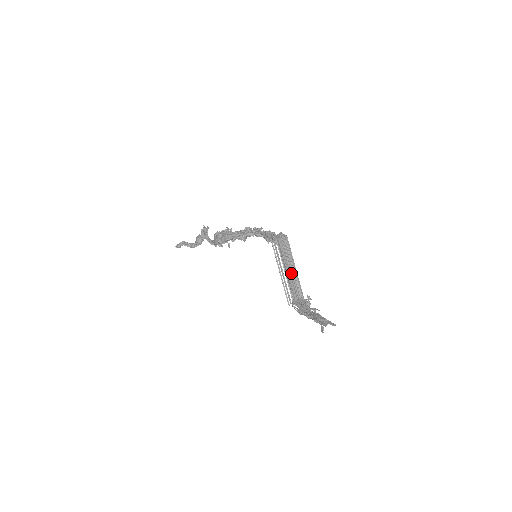
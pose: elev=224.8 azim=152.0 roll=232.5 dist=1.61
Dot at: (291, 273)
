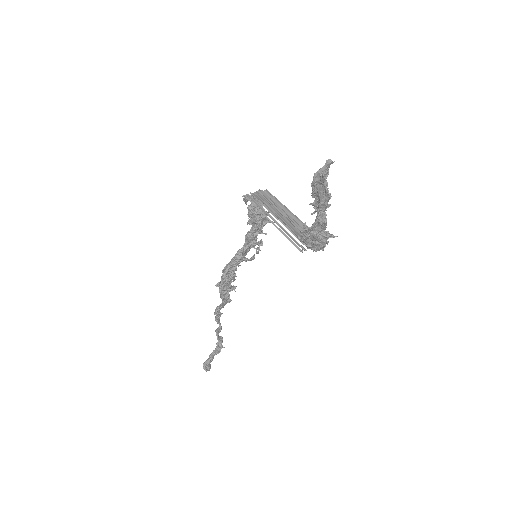
Dot at: (288, 219)
